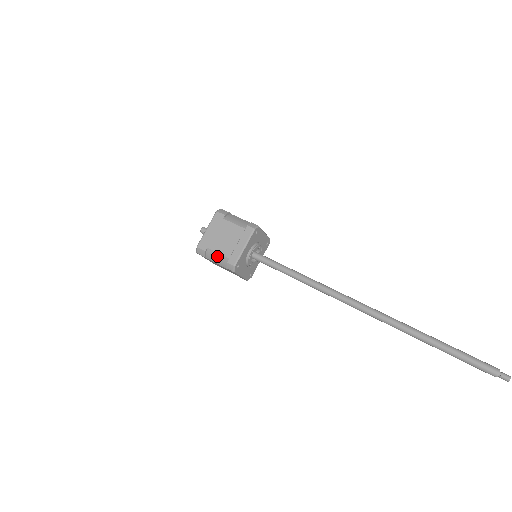
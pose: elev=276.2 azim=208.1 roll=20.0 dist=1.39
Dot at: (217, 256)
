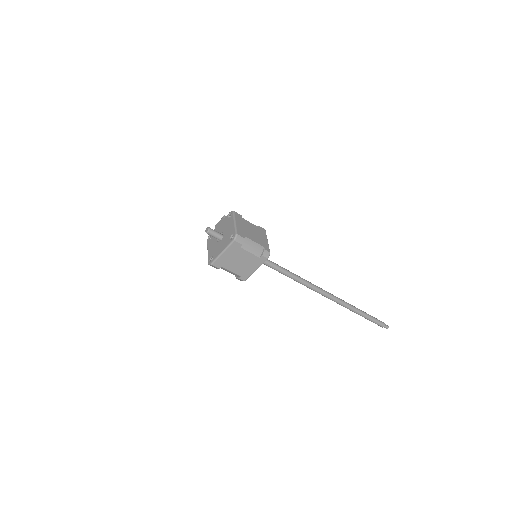
Dot at: (229, 272)
